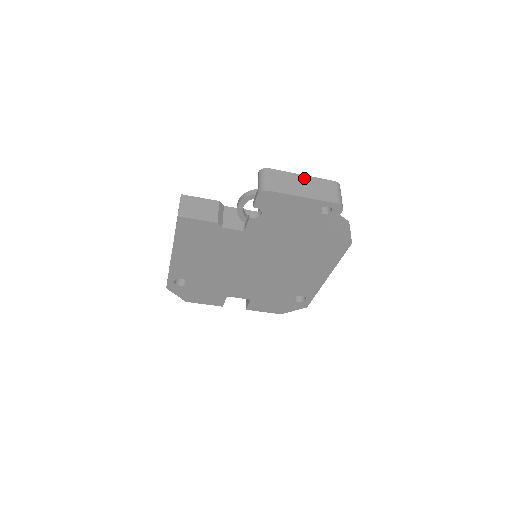
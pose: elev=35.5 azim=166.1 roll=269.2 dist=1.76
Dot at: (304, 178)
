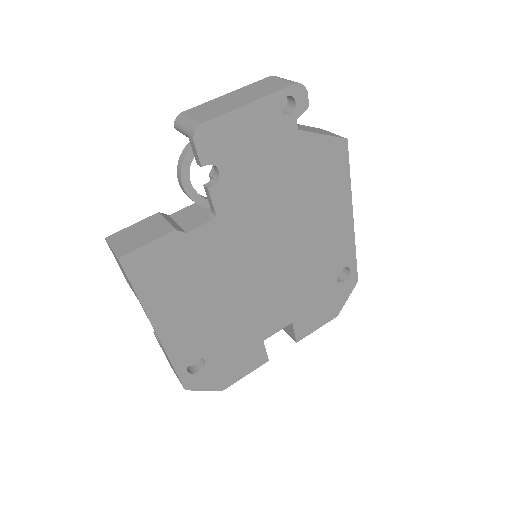
Dot at: (233, 94)
